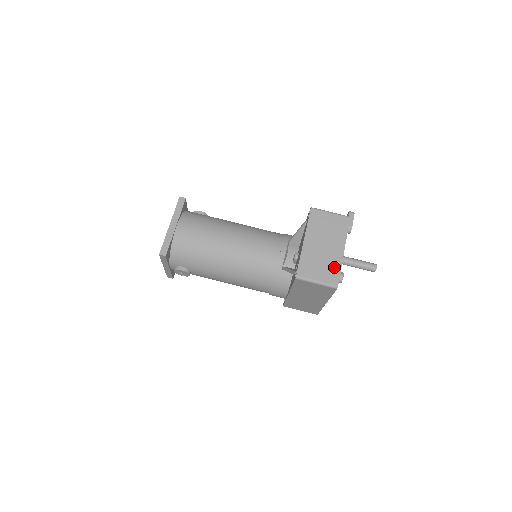
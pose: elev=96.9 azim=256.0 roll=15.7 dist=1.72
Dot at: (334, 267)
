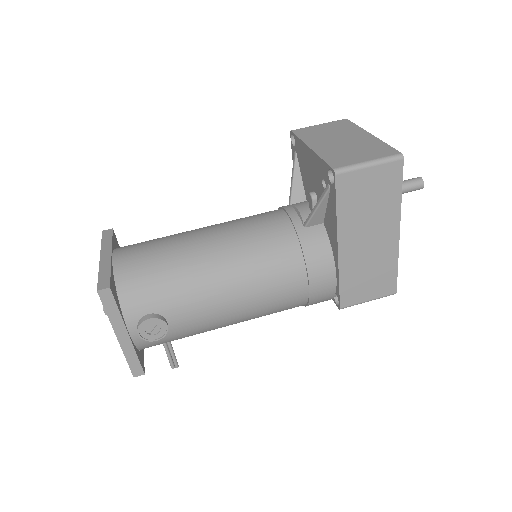
Dot at: (375, 146)
